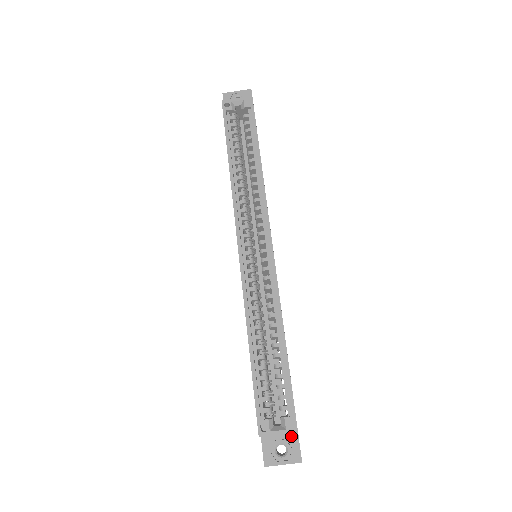
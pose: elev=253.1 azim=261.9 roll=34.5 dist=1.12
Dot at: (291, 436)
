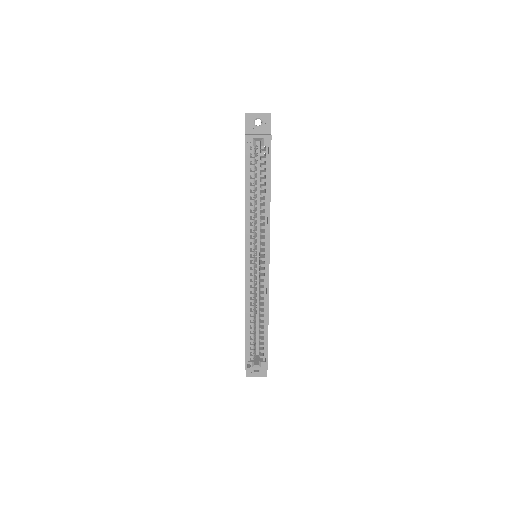
Dot at: occluded
